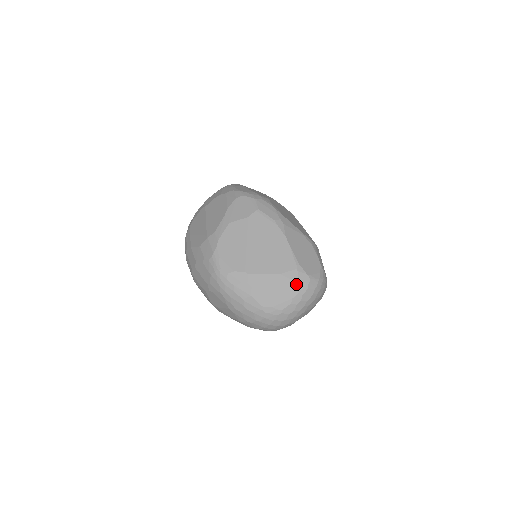
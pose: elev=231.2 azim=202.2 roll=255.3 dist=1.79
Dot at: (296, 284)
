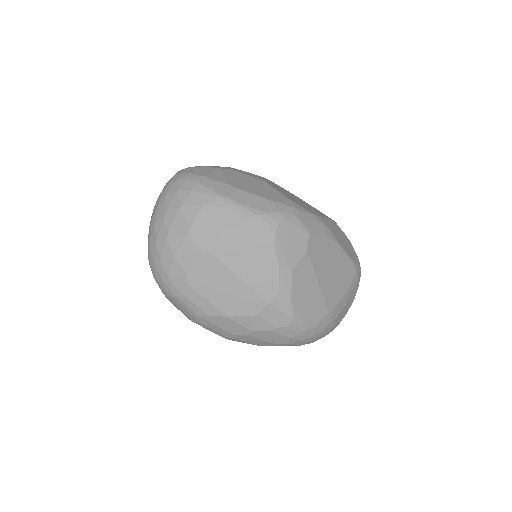
Dot at: (357, 284)
